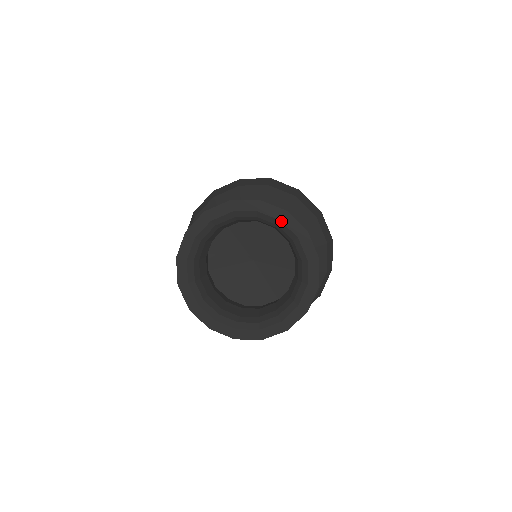
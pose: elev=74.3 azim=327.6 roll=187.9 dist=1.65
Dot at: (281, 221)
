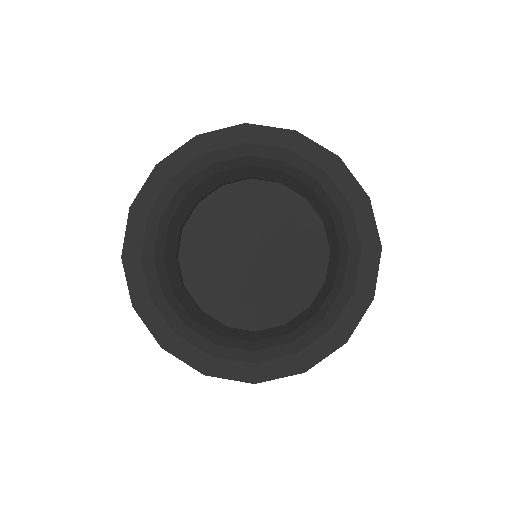
Dot at: (361, 250)
